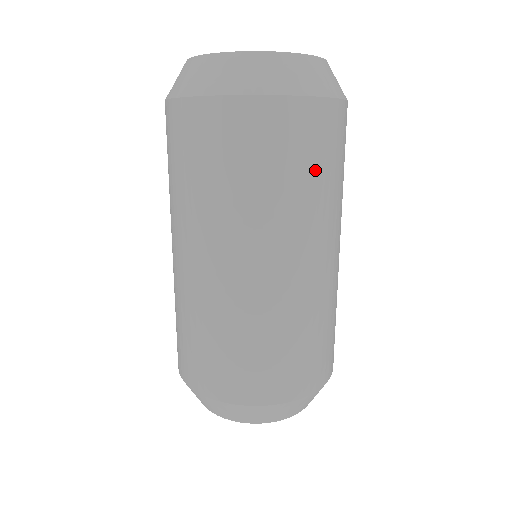
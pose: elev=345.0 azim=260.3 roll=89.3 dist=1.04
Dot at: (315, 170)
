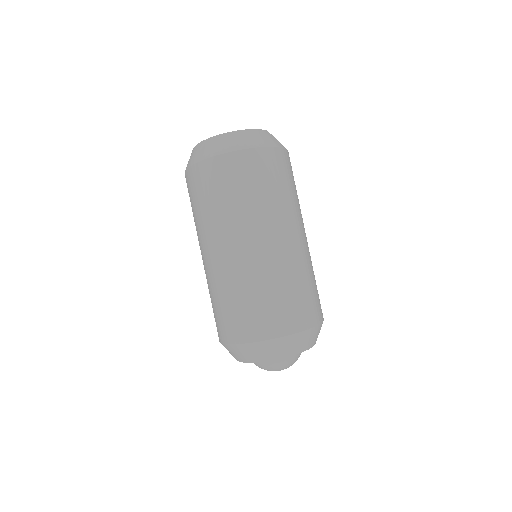
Dot at: (249, 189)
